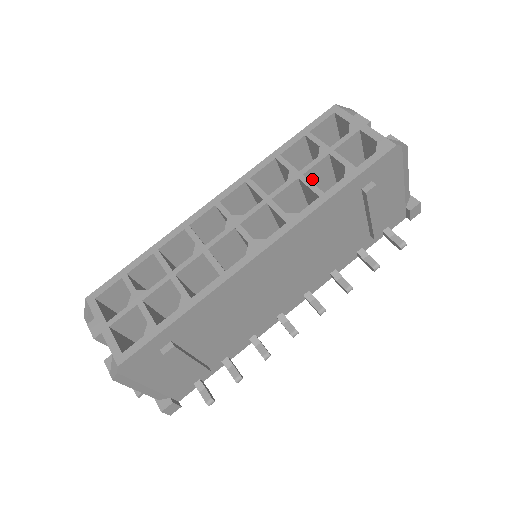
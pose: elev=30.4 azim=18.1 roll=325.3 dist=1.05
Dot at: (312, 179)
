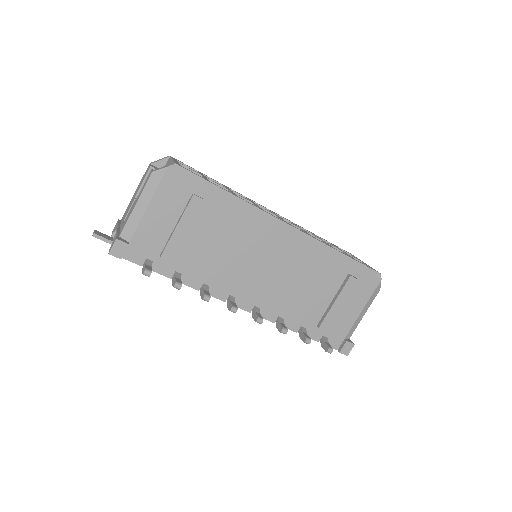
Dot at: occluded
